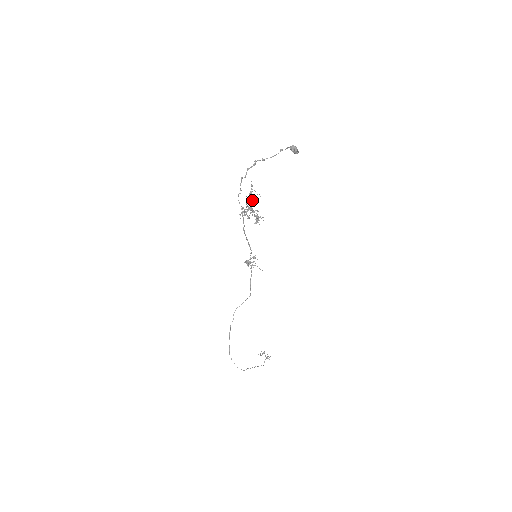
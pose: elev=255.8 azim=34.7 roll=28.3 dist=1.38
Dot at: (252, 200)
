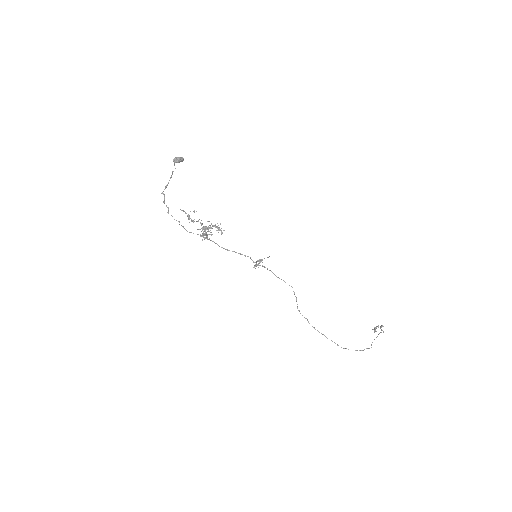
Dot at: (197, 221)
